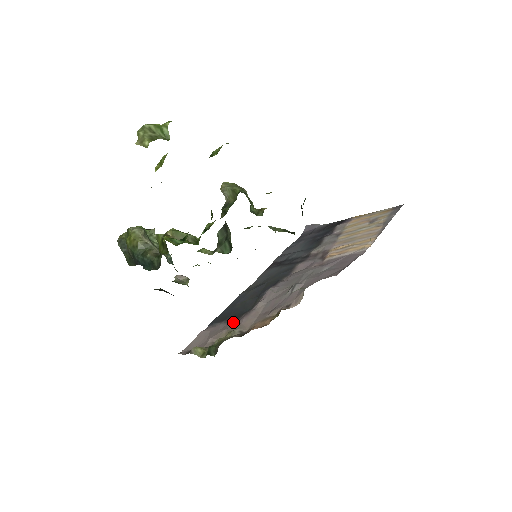
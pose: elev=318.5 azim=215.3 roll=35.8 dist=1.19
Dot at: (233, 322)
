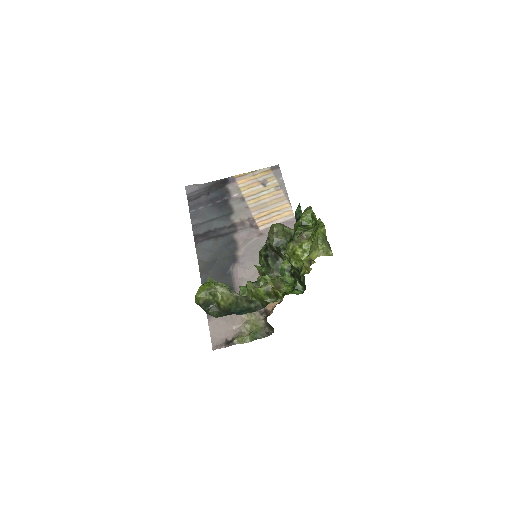
Dot at: occluded
